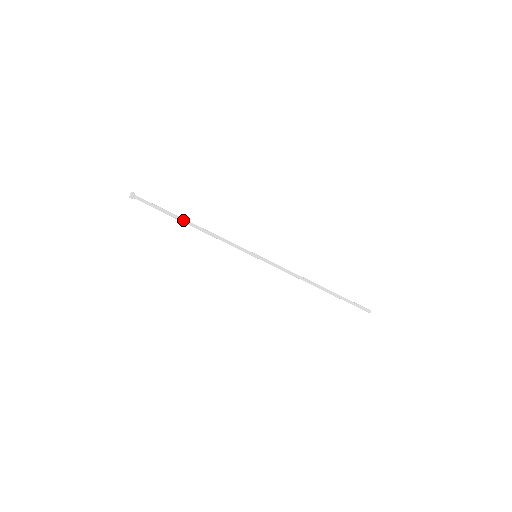
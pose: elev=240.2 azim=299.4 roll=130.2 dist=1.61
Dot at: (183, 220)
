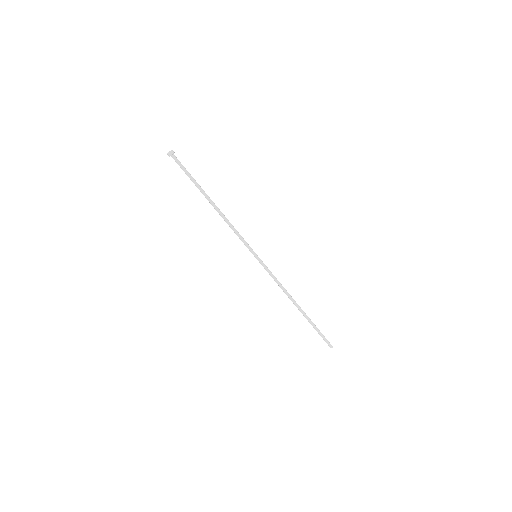
Dot at: (206, 196)
